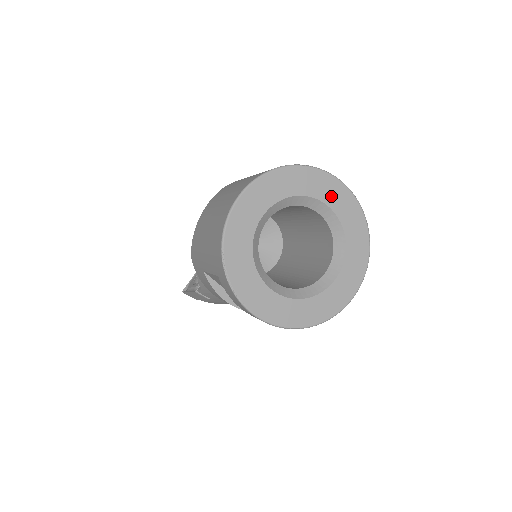
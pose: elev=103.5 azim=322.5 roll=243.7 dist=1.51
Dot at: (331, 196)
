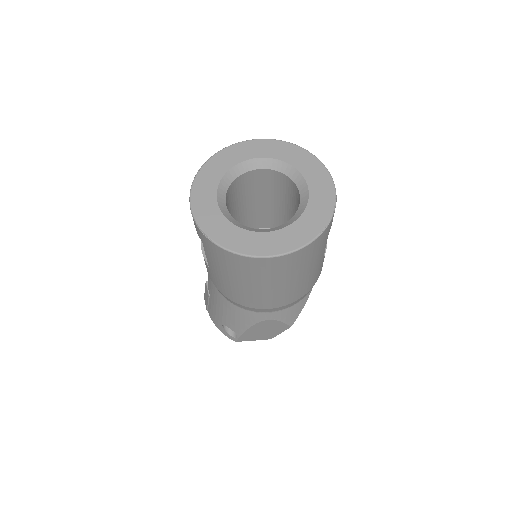
Dot at: (316, 183)
